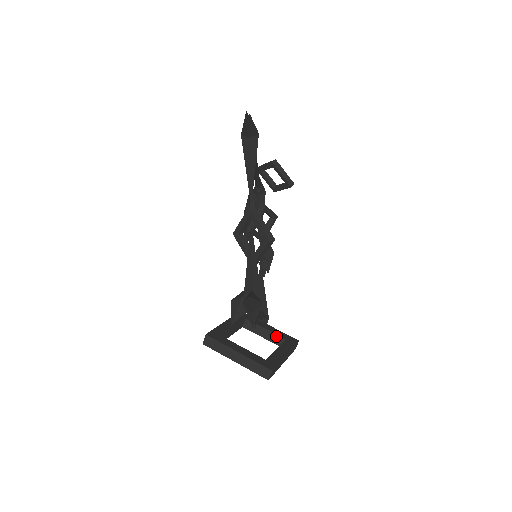
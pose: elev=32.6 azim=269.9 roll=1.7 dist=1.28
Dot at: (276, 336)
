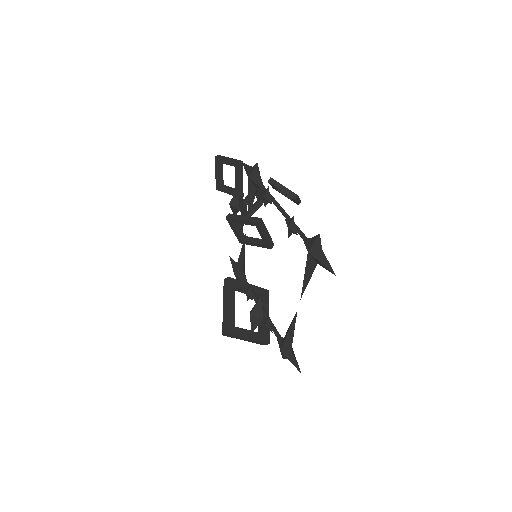
Dot at: (256, 294)
